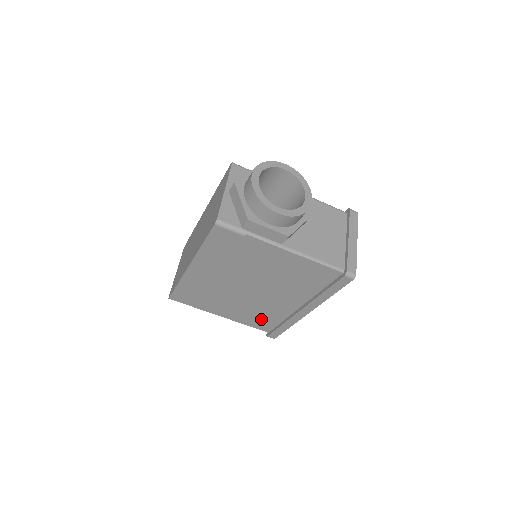
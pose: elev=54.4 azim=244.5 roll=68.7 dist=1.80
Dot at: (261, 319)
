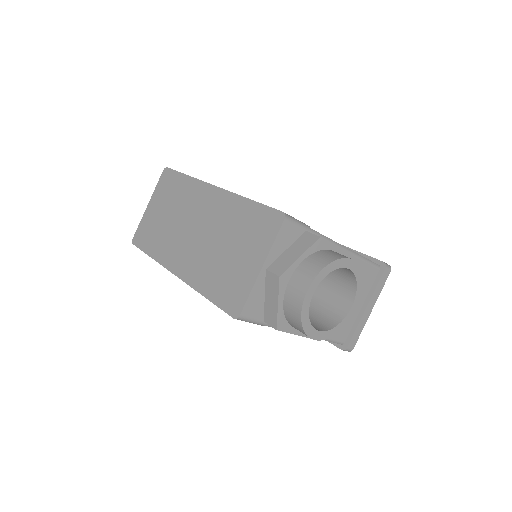
Dot at: occluded
